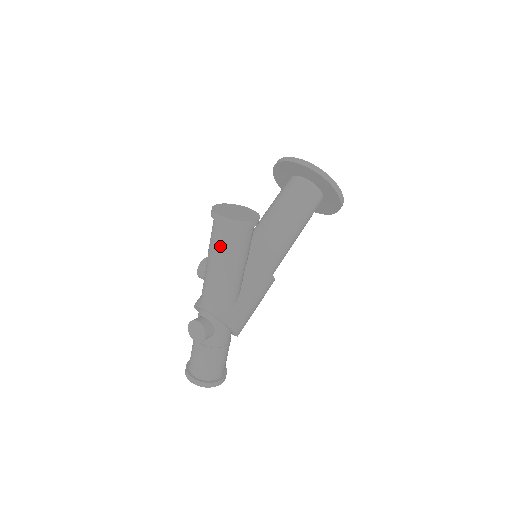
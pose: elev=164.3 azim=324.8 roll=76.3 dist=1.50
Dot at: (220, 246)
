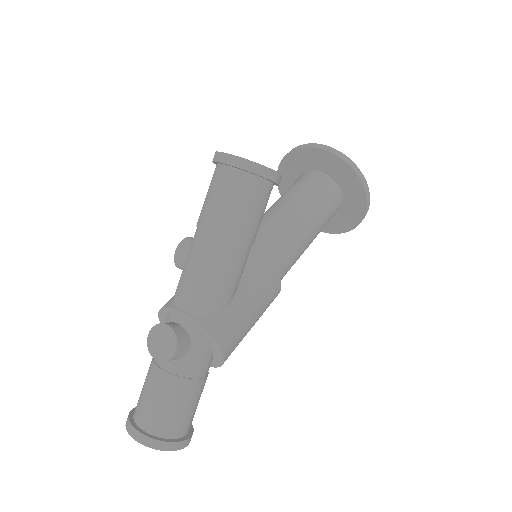
Dot at: (222, 203)
